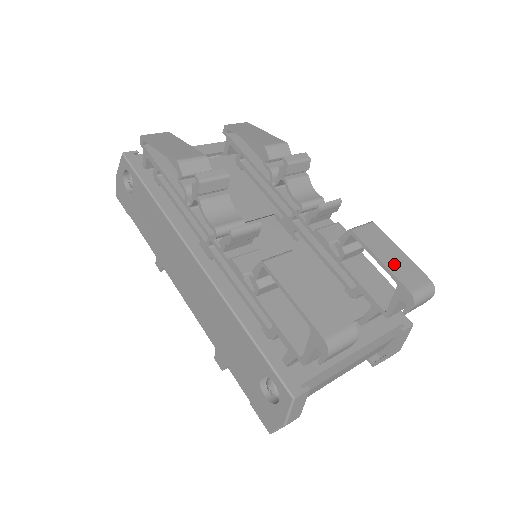
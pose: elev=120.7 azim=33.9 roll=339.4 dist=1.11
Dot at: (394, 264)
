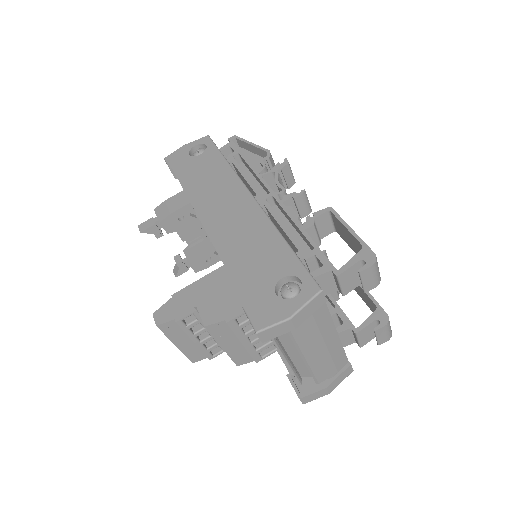
Dot at: occluded
